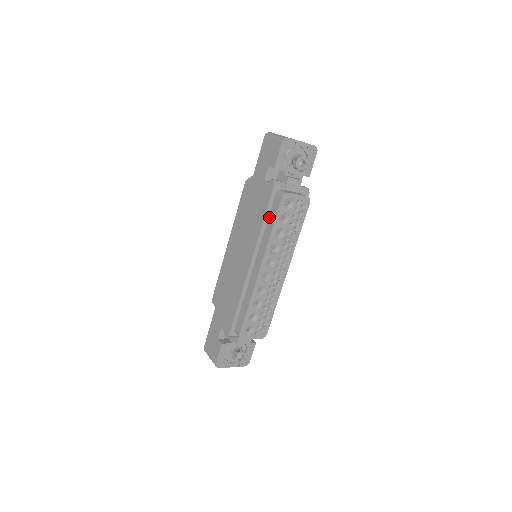
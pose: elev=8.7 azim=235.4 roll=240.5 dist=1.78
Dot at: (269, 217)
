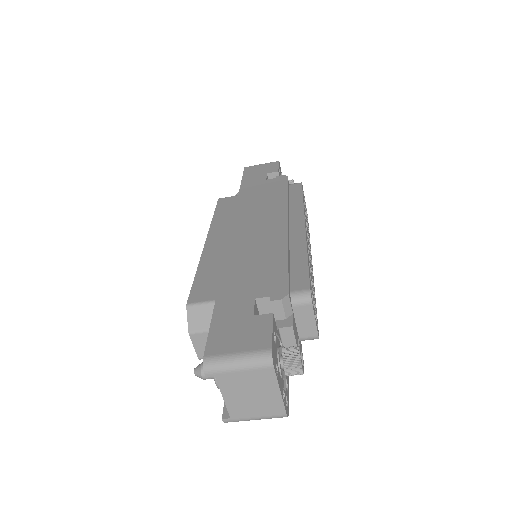
Dot at: (290, 196)
